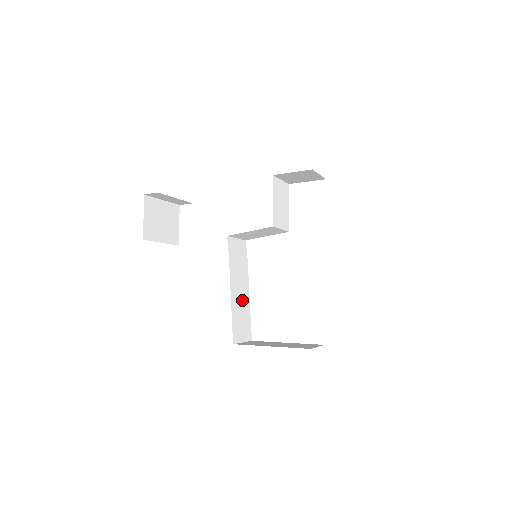
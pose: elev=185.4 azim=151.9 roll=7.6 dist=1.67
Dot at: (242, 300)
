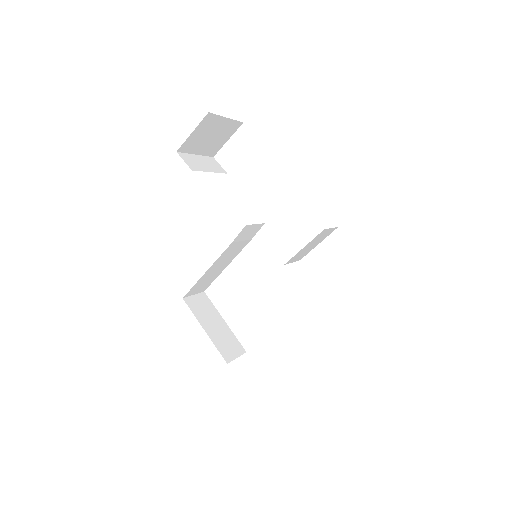
Dot at: (219, 268)
